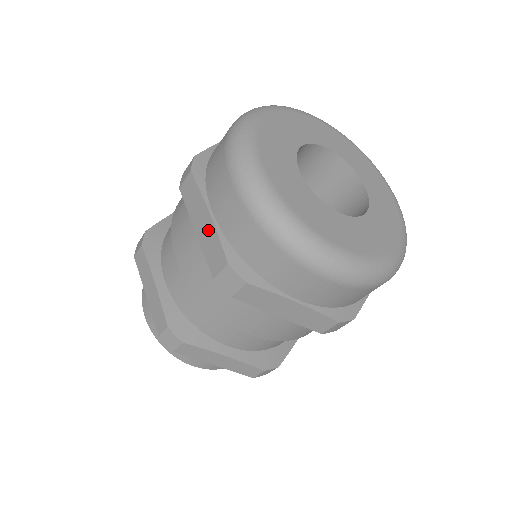
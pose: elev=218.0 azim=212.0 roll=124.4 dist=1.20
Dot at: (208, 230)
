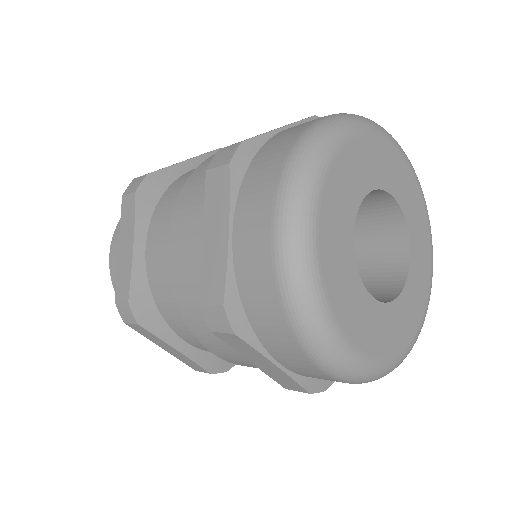
Dot at: (275, 372)
